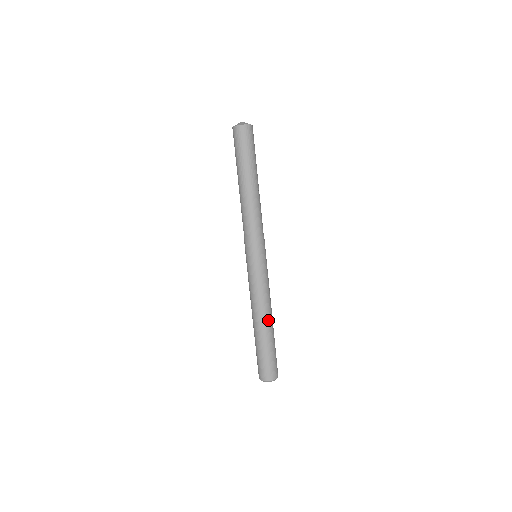
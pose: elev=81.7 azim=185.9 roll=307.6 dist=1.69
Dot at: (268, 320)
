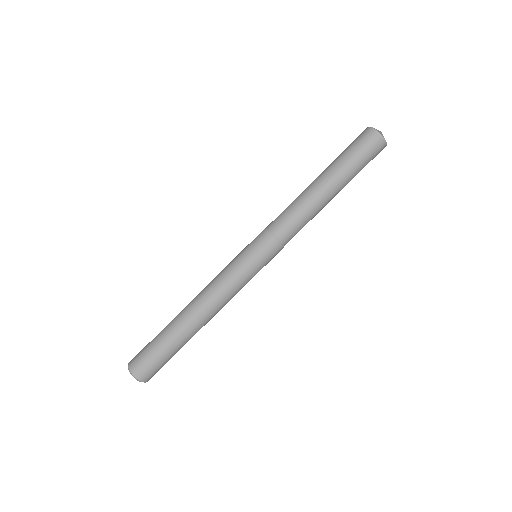
Dot at: (204, 325)
